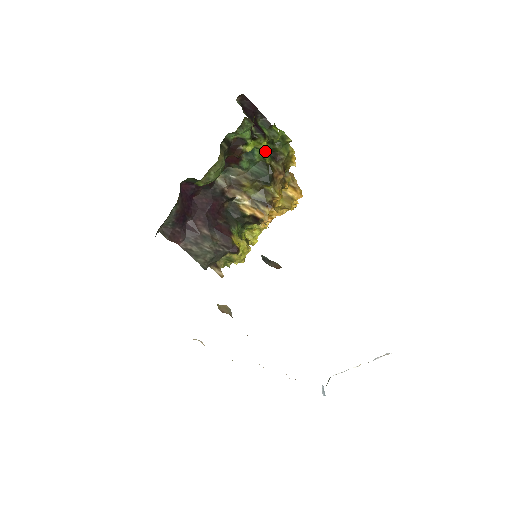
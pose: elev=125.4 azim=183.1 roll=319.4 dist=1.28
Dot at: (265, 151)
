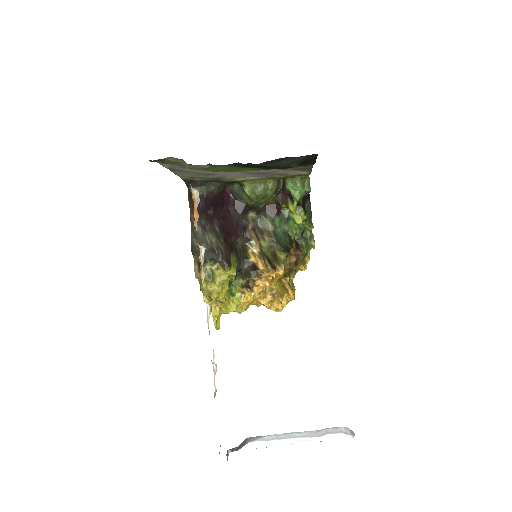
Dot at: (296, 228)
